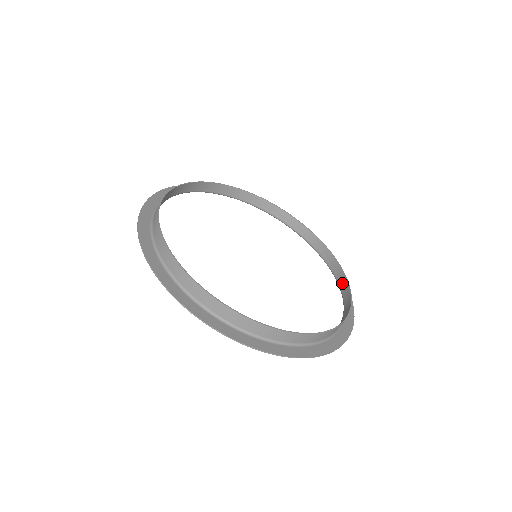
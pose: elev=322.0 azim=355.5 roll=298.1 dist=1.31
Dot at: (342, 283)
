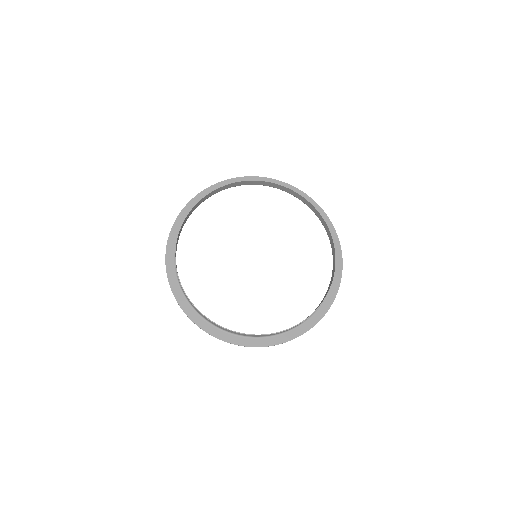
Dot at: occluded
